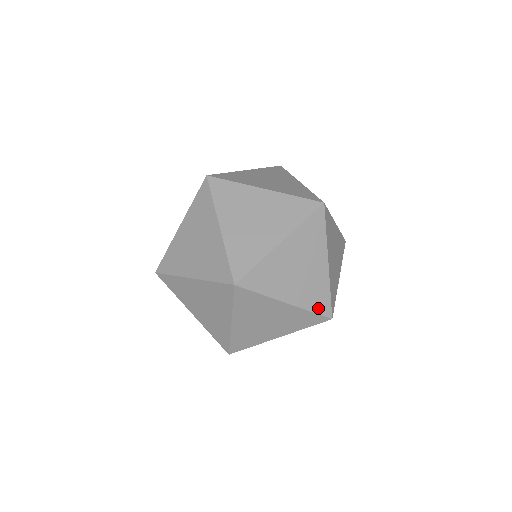
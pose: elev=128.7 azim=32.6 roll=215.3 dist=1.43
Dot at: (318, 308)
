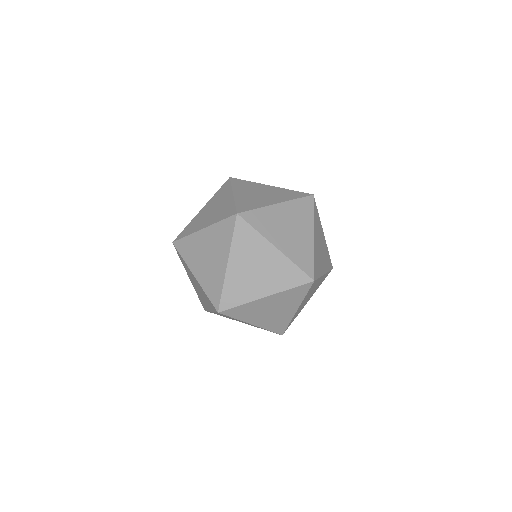
Dot at: (329, 266)
